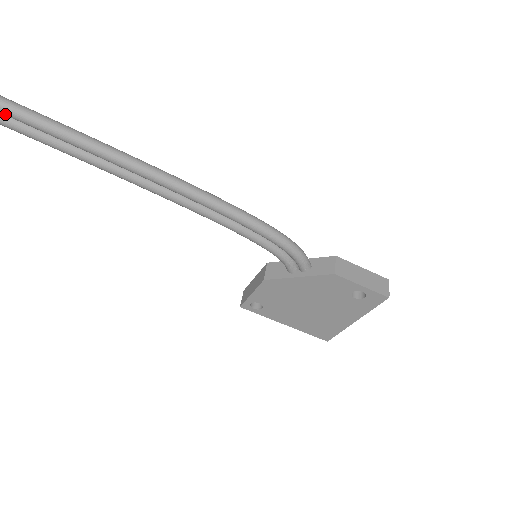
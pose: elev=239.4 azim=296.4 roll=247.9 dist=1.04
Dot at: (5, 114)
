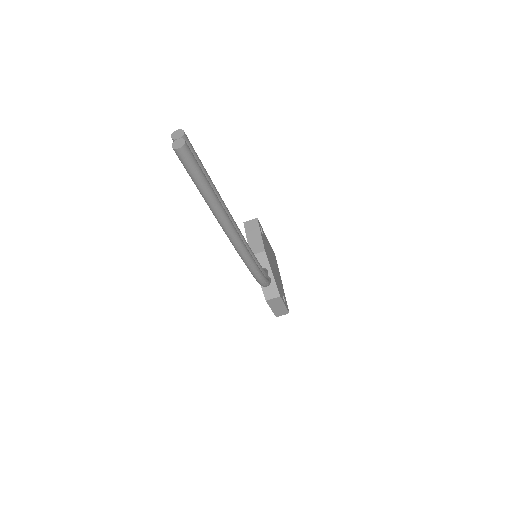
Dot at: occluded
